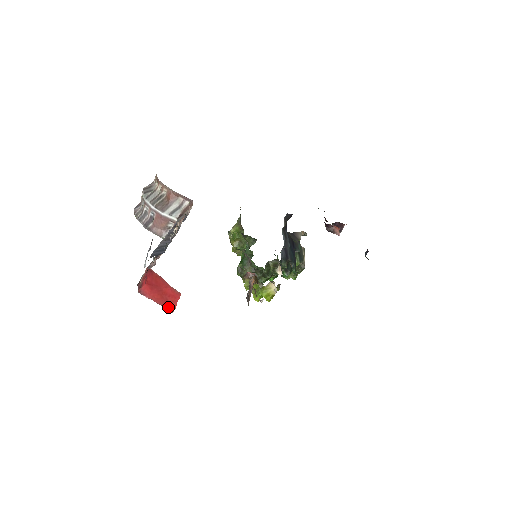
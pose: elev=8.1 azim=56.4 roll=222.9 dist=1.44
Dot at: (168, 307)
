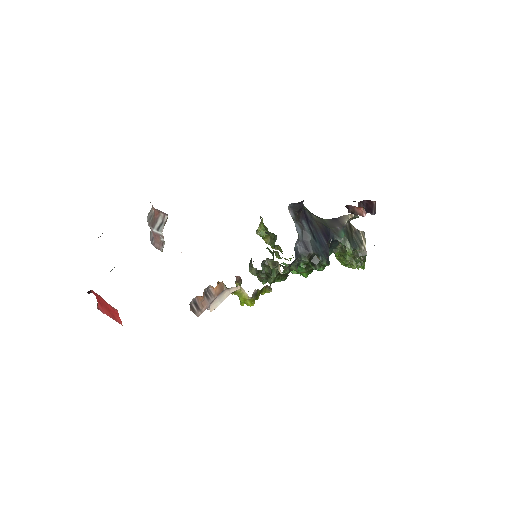
Dot at: (118, 321)
